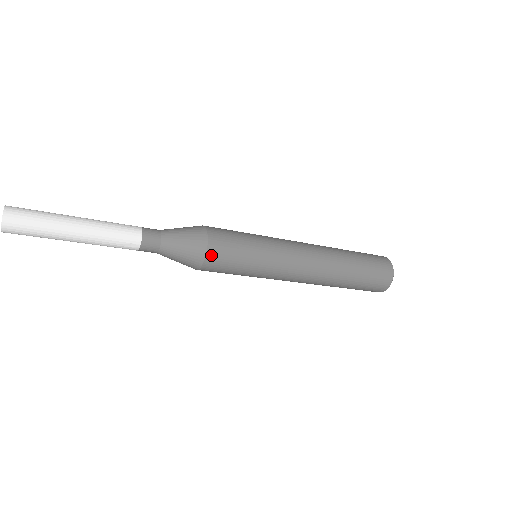
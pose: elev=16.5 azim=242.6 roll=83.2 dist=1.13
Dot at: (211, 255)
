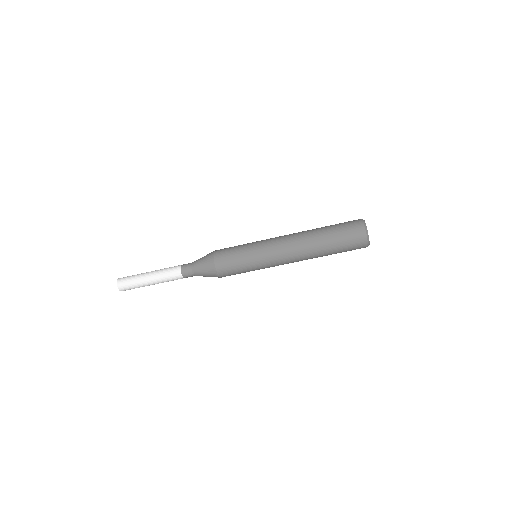
Dot at: (217, 261)
